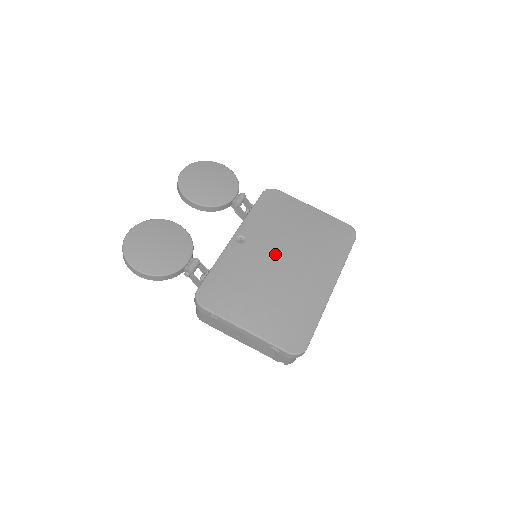
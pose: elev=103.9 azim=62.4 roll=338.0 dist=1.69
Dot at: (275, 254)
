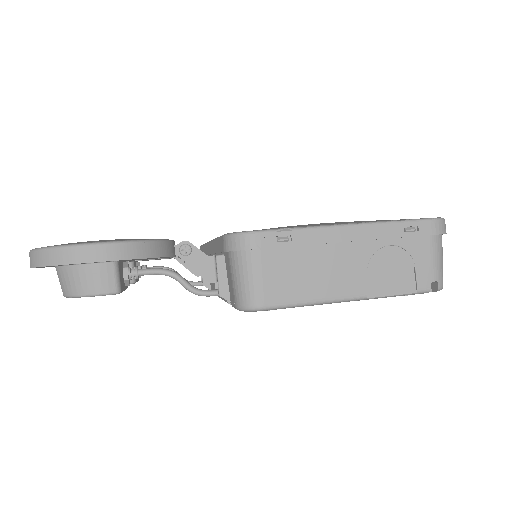
Dot at: occluded
